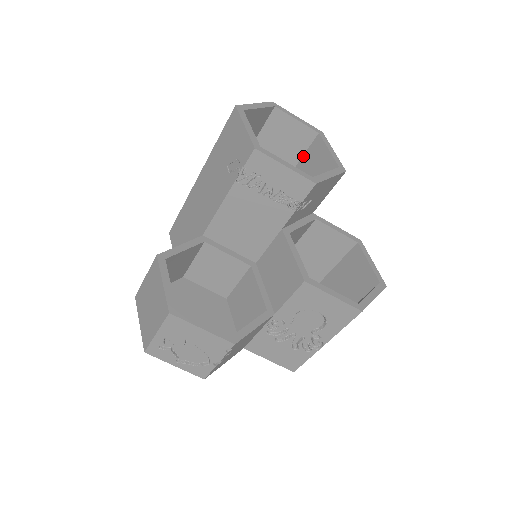
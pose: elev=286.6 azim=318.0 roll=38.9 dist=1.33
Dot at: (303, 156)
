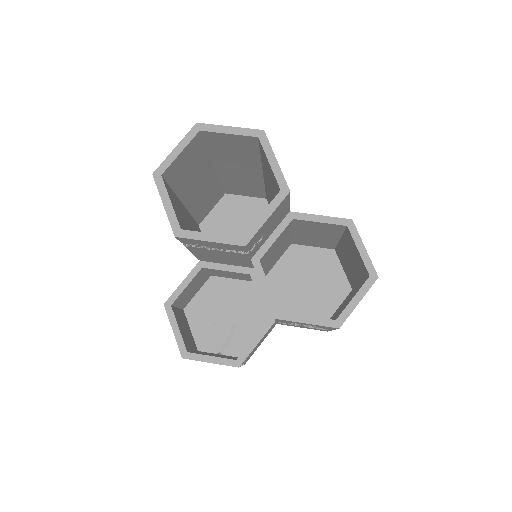
Dot at: (260, 153)
